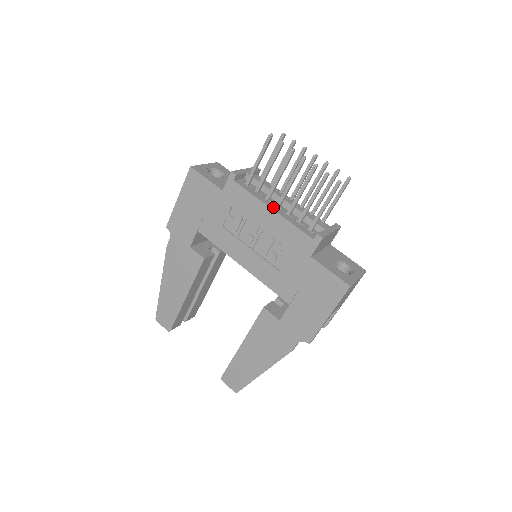
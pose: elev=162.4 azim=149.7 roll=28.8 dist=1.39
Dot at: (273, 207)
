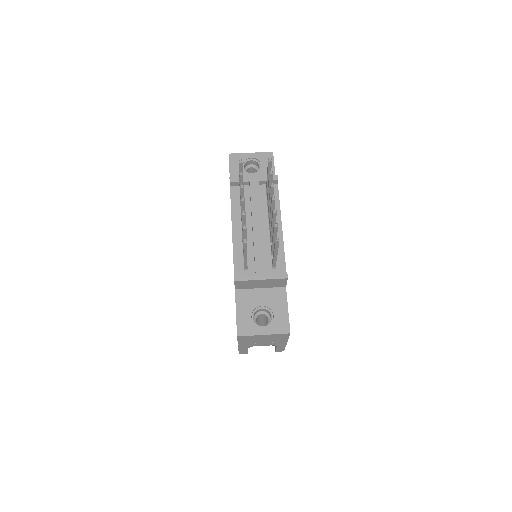
Dot at: (236, 227)
